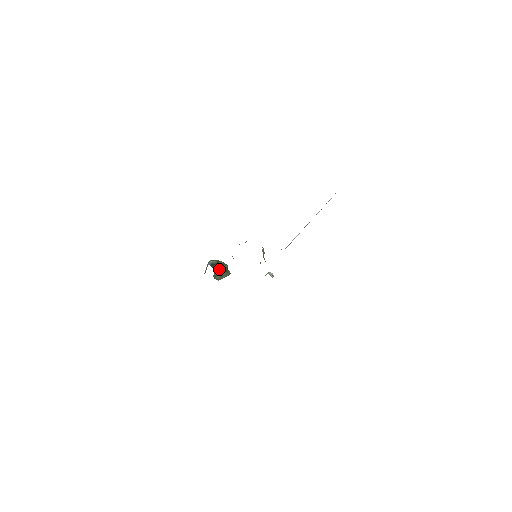
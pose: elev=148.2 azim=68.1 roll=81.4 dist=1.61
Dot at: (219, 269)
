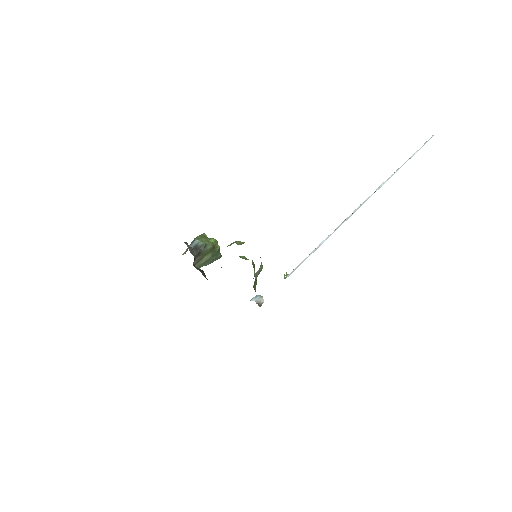
Dot at: (204, 254)
